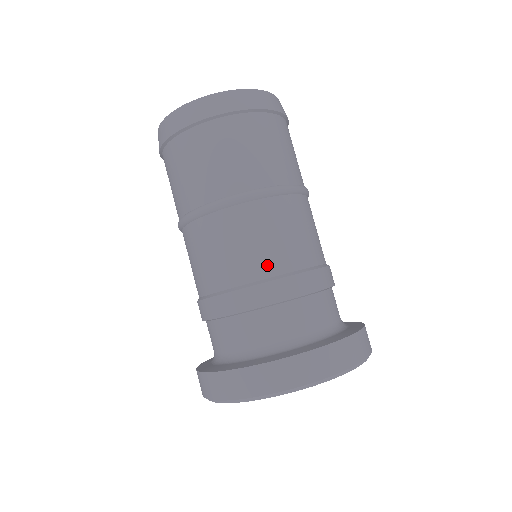
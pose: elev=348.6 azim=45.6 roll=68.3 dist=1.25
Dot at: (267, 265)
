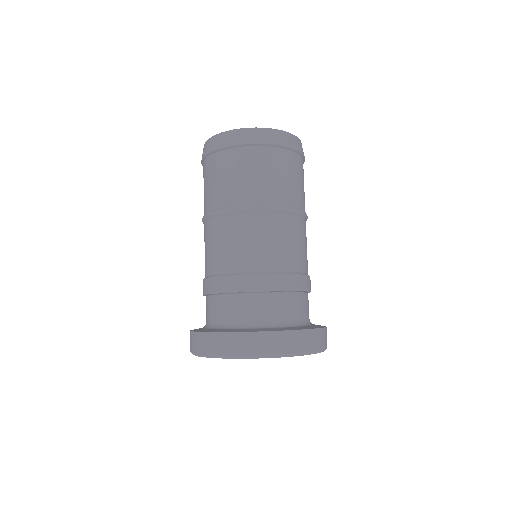
Dot at: (228, 264)
